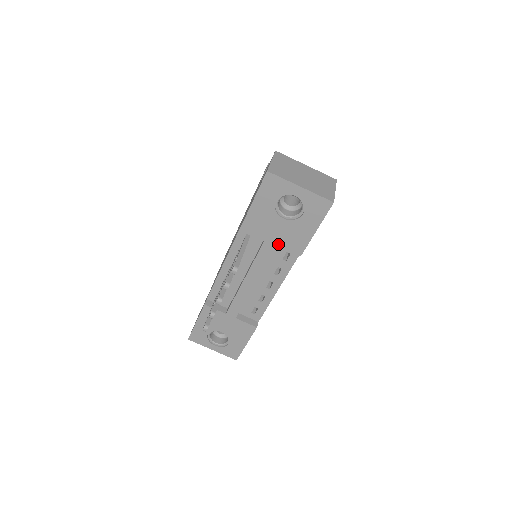
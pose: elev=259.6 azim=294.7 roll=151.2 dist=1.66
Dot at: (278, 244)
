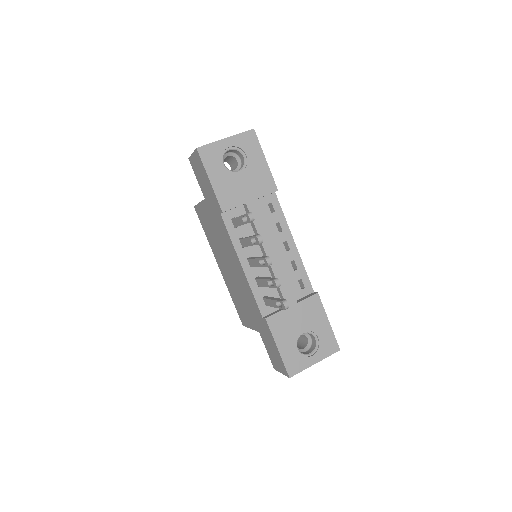
Dot at: (256, 197)
